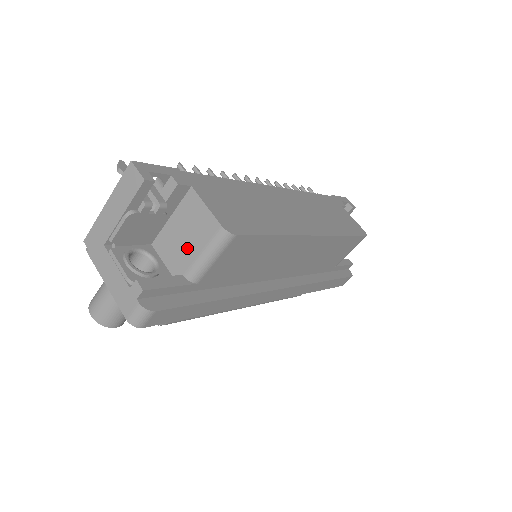
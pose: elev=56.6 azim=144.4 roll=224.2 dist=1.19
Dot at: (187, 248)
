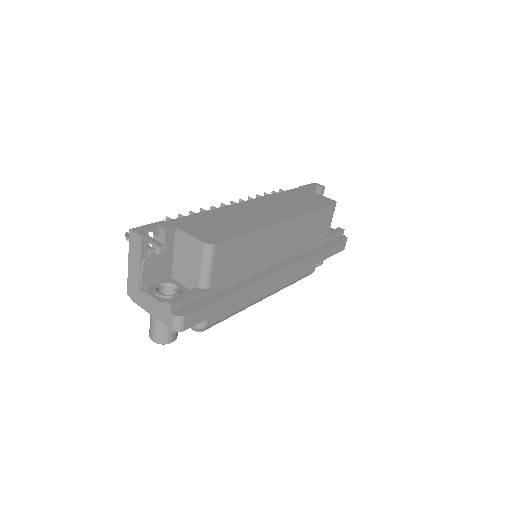
Dot at: (192, 268)
